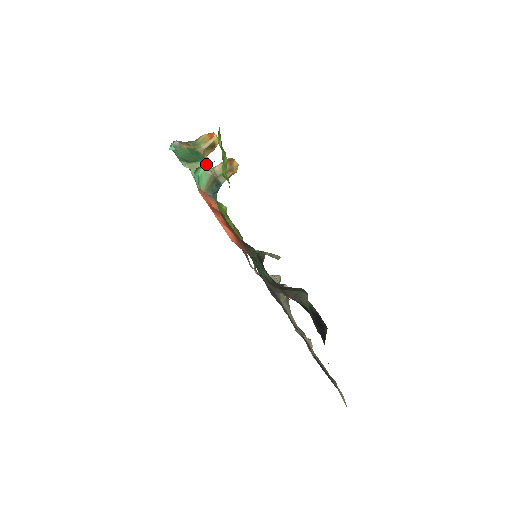
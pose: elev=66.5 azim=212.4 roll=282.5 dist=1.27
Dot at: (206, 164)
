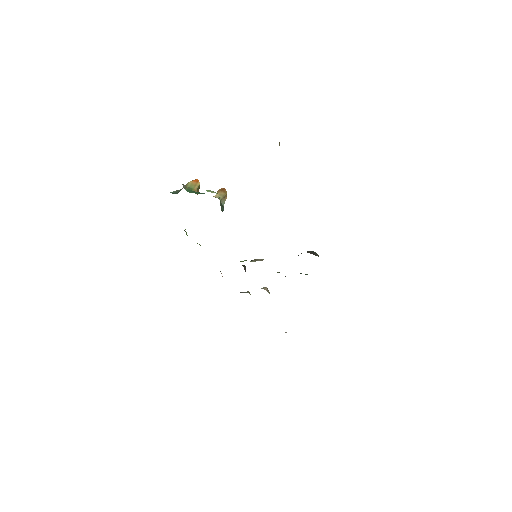
Dot at: occluded
